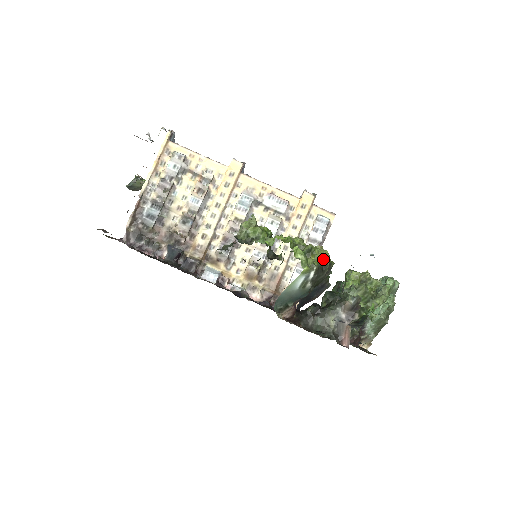
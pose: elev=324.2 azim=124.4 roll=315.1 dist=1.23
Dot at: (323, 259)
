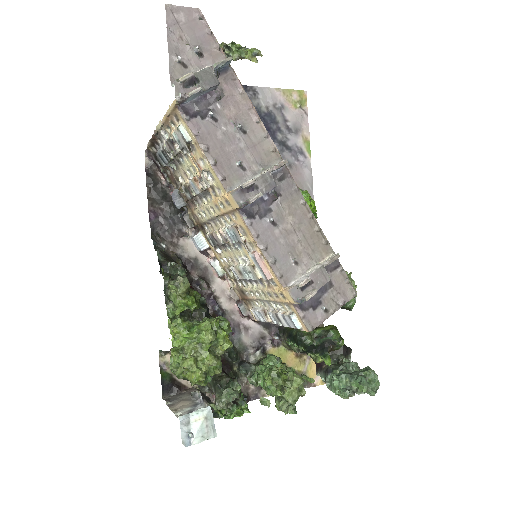
Dot at: (189, 380)
